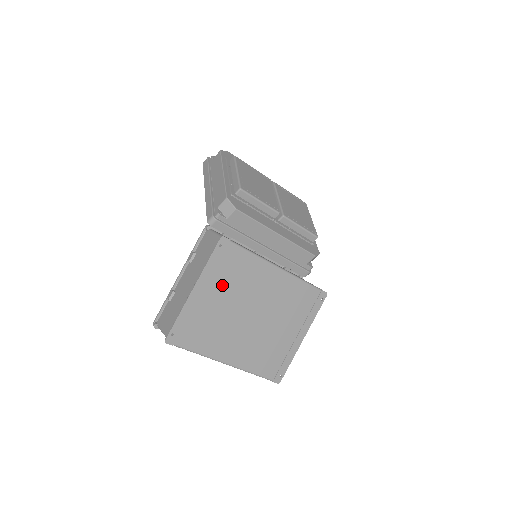
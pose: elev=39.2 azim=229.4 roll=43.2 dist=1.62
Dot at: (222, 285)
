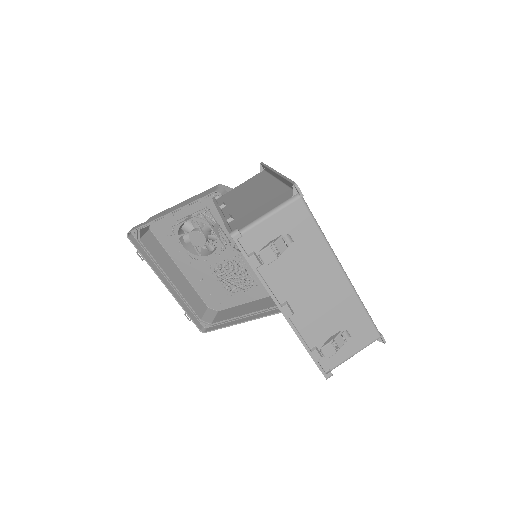
Dot at: occluded
